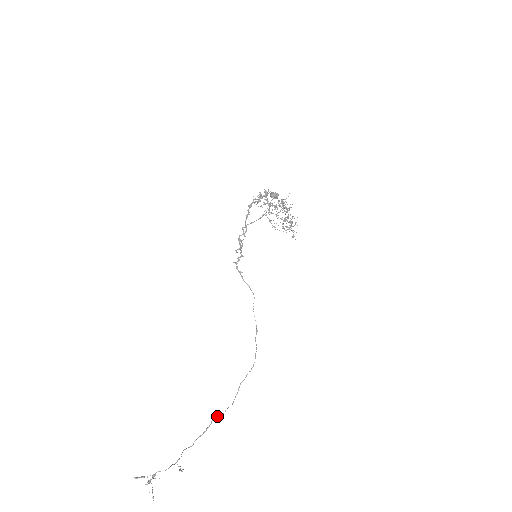
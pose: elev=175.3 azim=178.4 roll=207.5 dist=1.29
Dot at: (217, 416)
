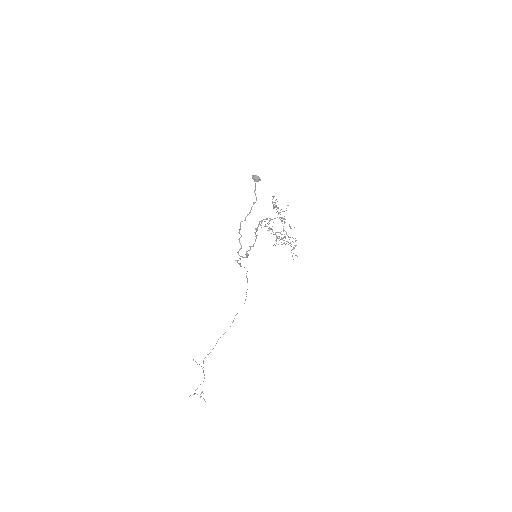
Dot at: occluded
